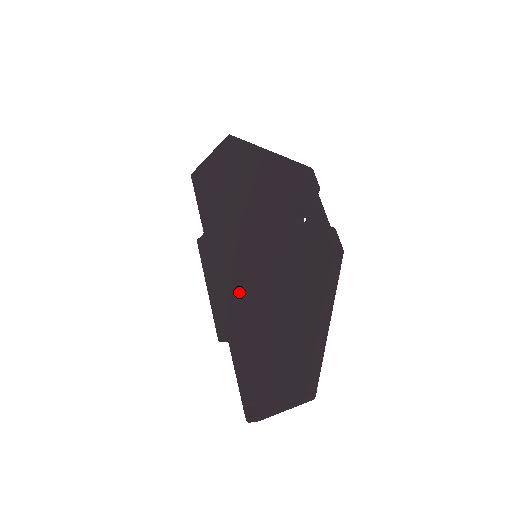
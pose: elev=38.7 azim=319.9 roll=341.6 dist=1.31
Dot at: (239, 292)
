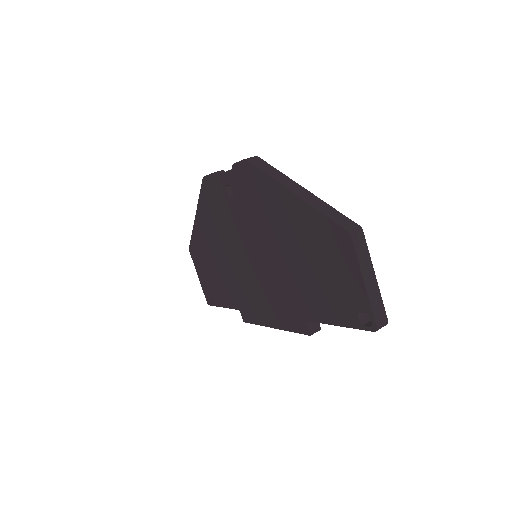
Dot at: (274, 286)
